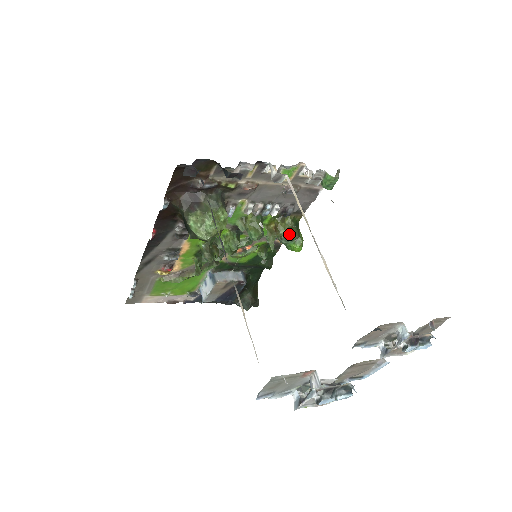
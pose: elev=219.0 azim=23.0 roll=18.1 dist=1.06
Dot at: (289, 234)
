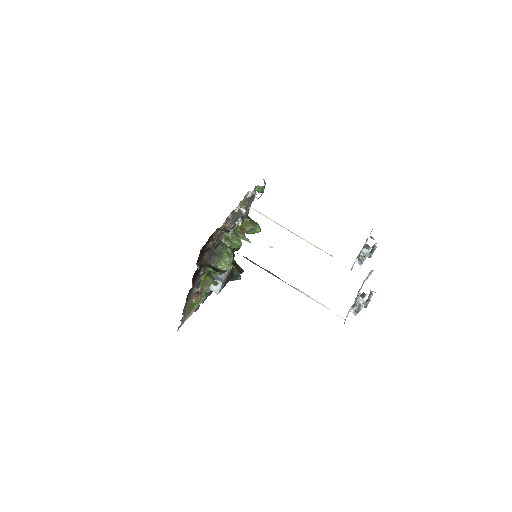
Dot at: (251, 227)
